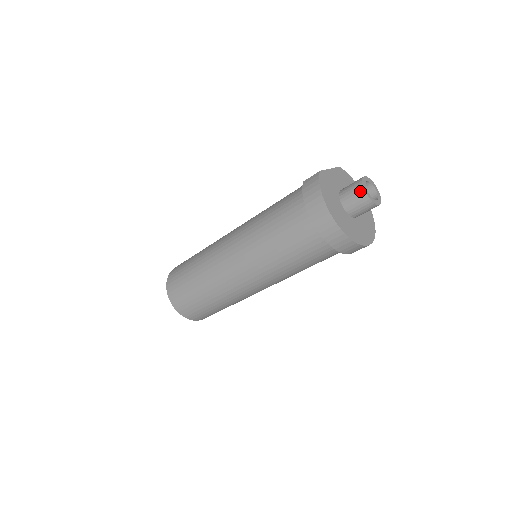
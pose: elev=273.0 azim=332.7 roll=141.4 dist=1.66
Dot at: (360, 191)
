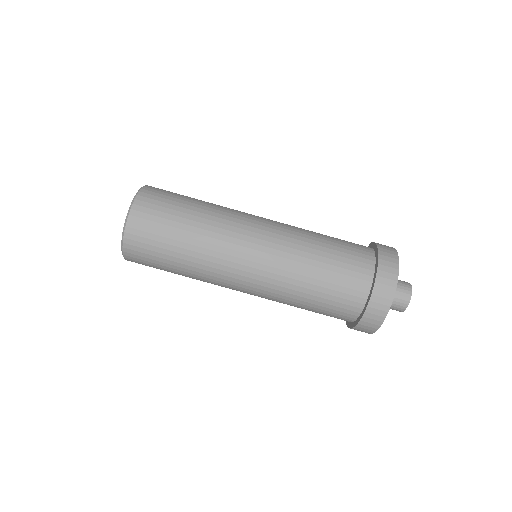
Dot at: (408, 284)
